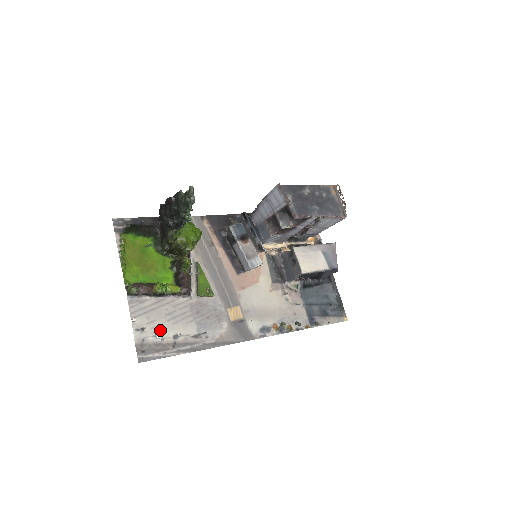
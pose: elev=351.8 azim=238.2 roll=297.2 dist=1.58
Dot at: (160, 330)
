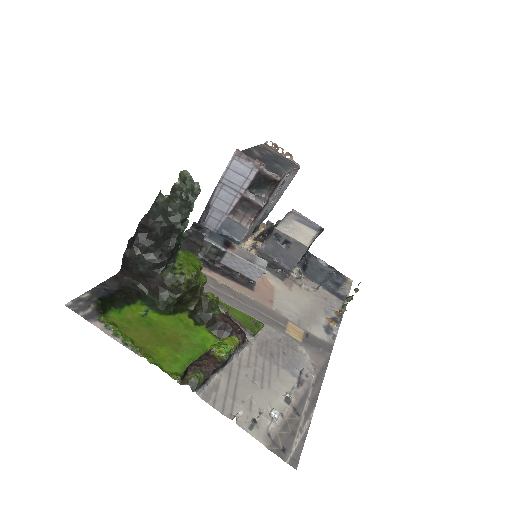
Dot at: (268, 406)
